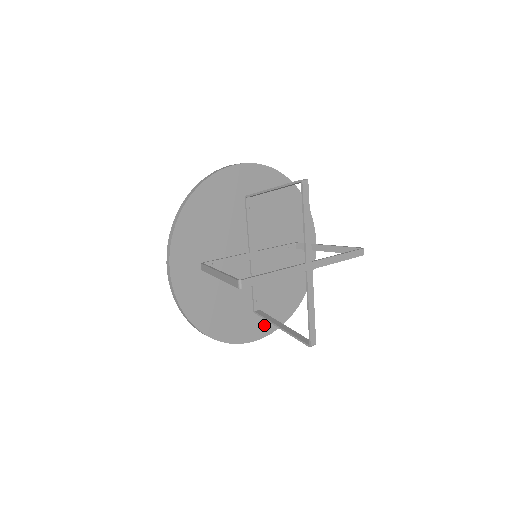
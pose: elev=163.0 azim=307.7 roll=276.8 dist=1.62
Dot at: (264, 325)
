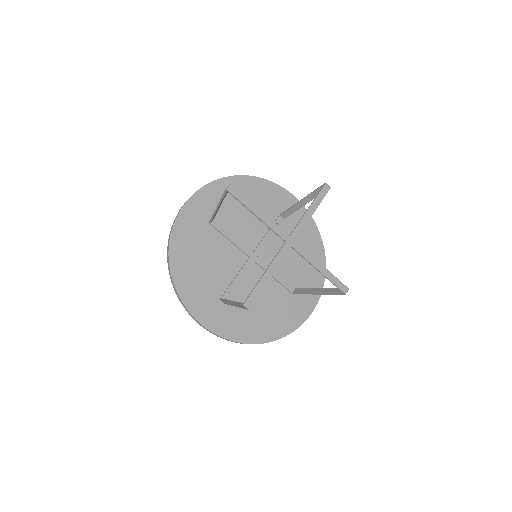
Dot at: (309, 295)
